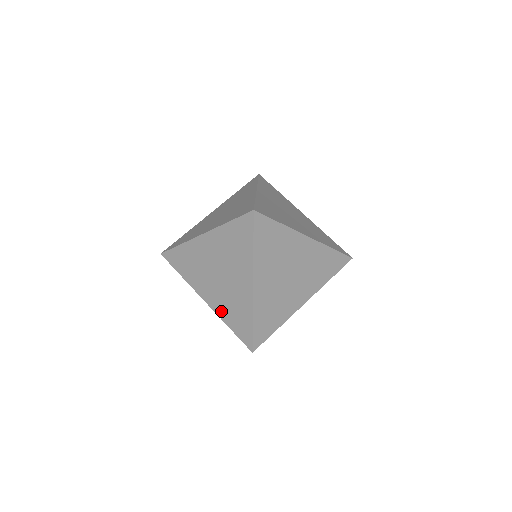
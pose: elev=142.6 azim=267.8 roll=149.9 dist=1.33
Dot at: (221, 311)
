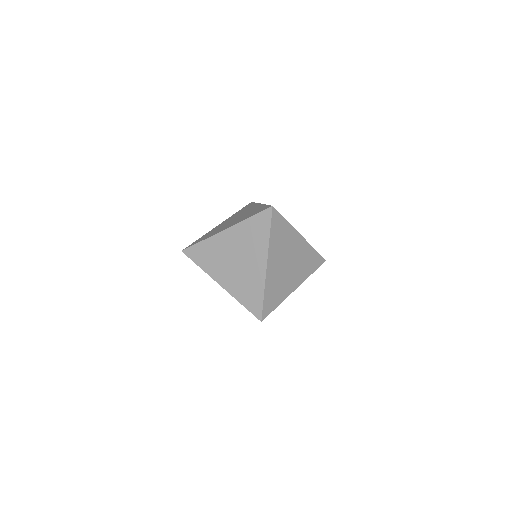
Dot at: (235, 291)
